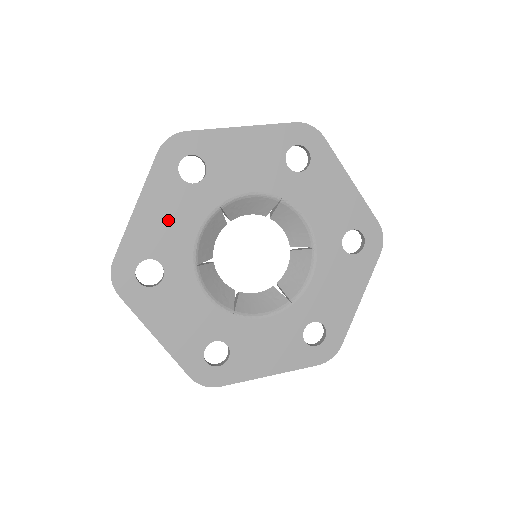
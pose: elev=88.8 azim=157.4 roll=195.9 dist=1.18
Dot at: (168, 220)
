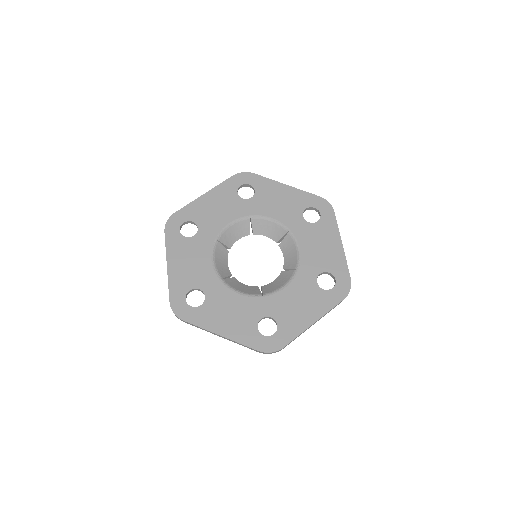
Dot at: (217, 208)
